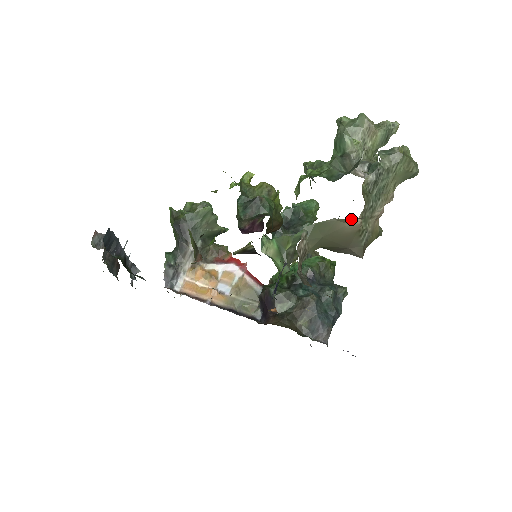
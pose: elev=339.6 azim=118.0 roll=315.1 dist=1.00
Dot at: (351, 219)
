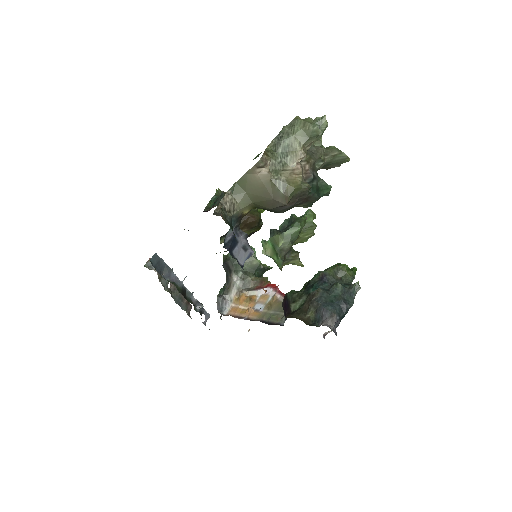
Dot at: (253, 168)
